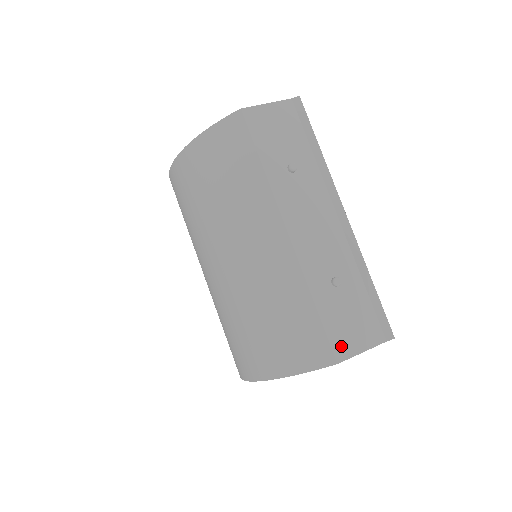
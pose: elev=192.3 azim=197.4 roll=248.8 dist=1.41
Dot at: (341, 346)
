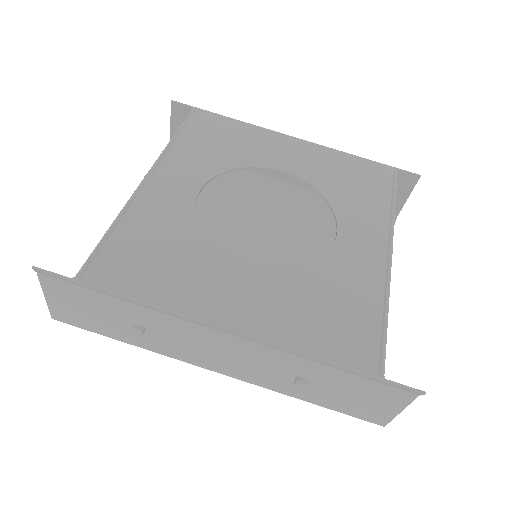
Dot at: (371, 416)
